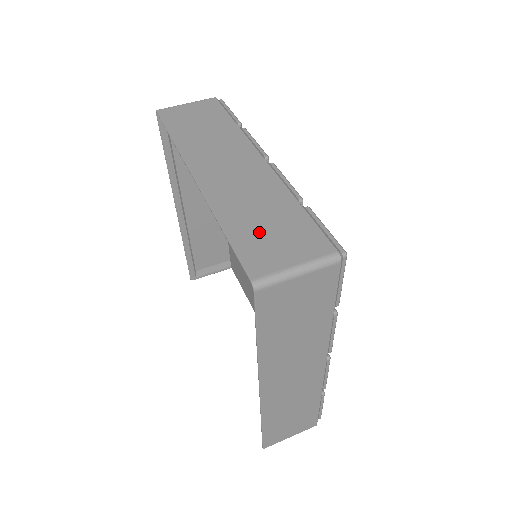
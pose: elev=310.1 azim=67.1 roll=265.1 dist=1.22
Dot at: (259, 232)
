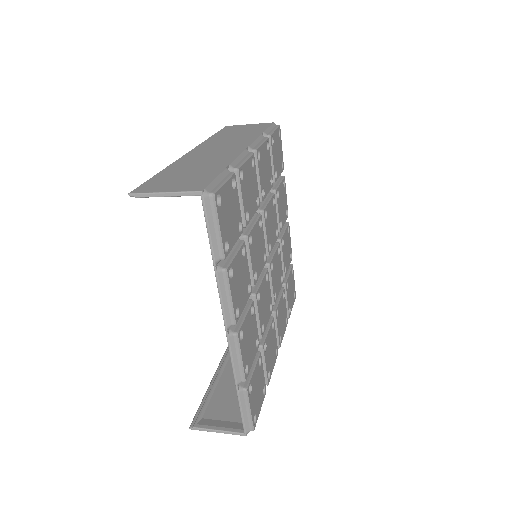
Dot at: occluded
